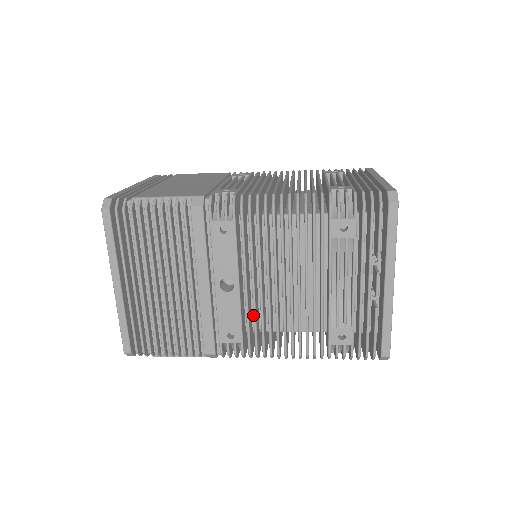
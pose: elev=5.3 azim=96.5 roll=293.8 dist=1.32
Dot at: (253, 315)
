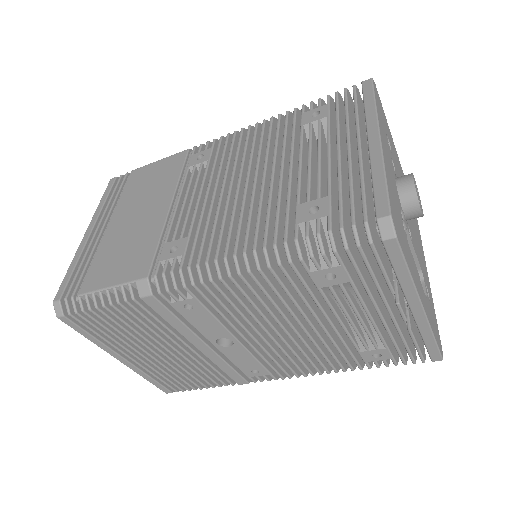
Dot at: occluded
